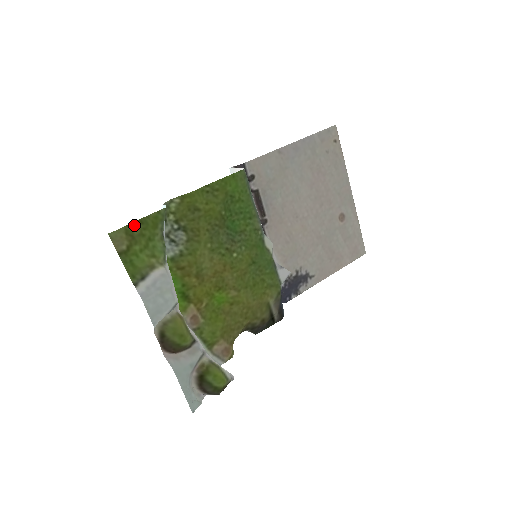
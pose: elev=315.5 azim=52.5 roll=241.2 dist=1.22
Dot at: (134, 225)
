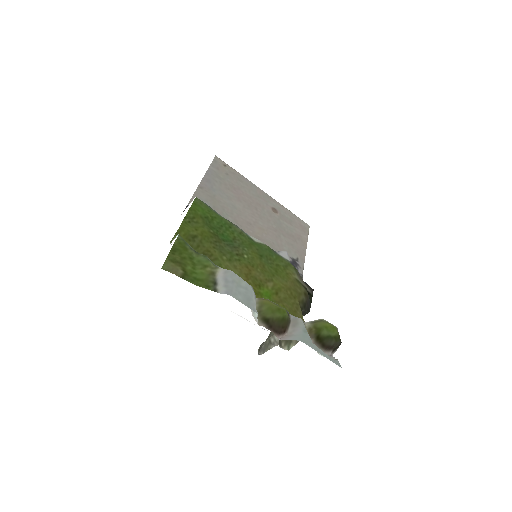
Dot at: (171, 255)
